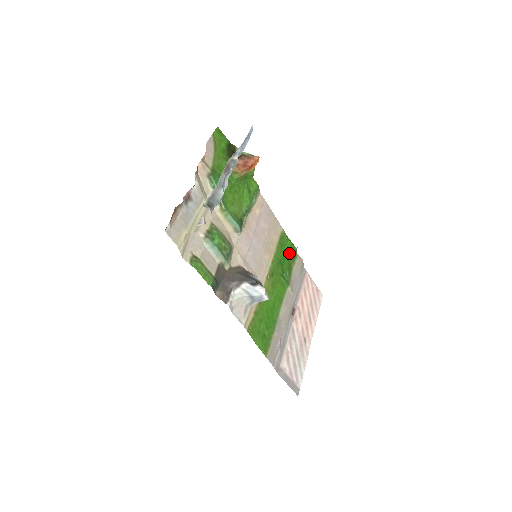
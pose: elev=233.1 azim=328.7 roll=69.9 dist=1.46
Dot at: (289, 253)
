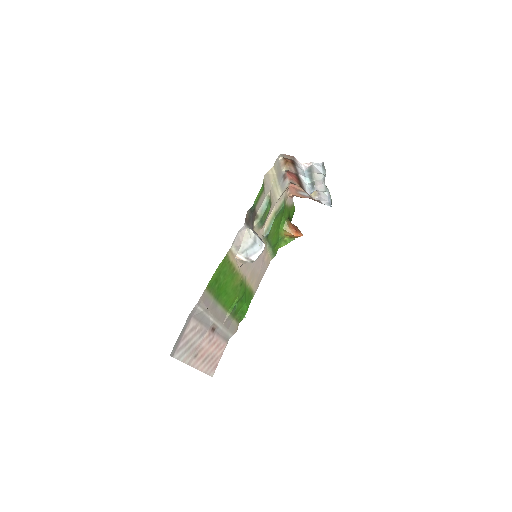
Dot at: (243, 308)
